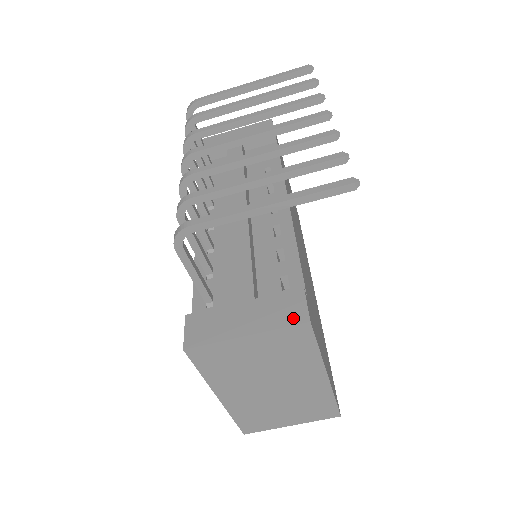
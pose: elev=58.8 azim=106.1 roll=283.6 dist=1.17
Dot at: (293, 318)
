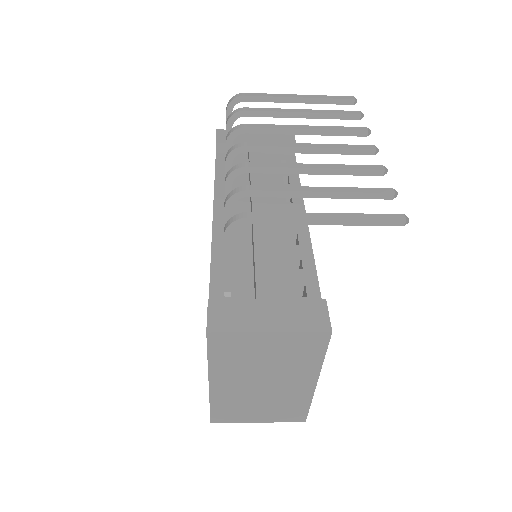
Dot at: (316, 325)
